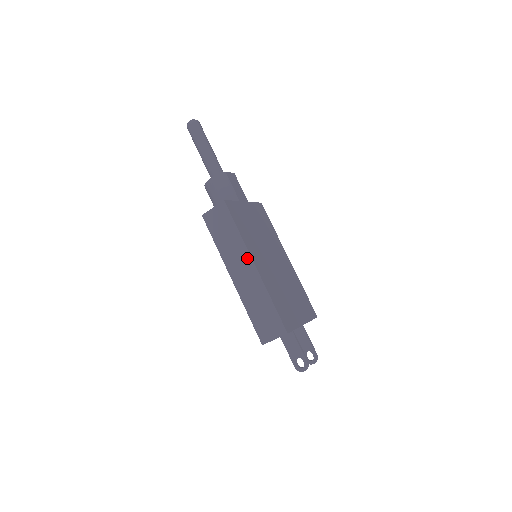
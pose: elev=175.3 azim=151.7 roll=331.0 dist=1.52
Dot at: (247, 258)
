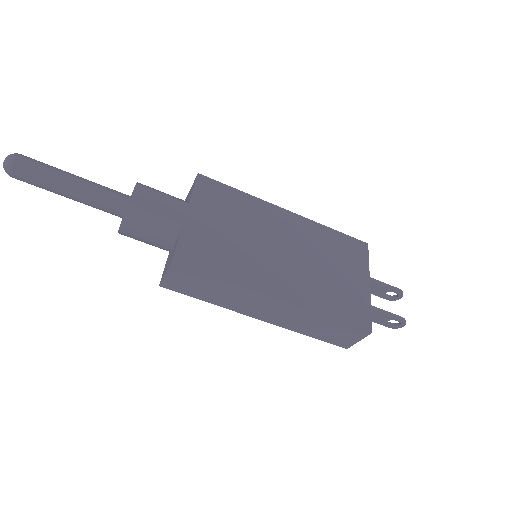
Dot at: (262, 298)
